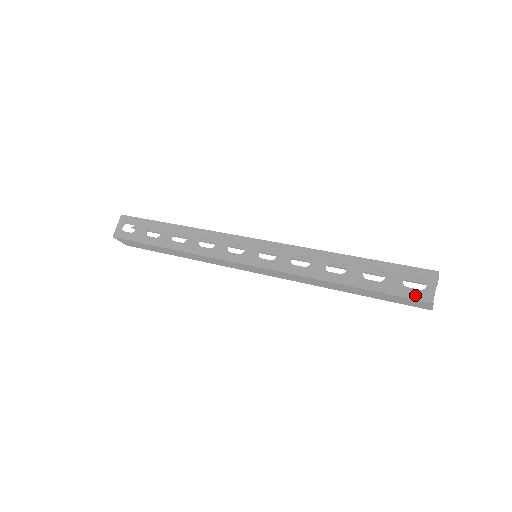
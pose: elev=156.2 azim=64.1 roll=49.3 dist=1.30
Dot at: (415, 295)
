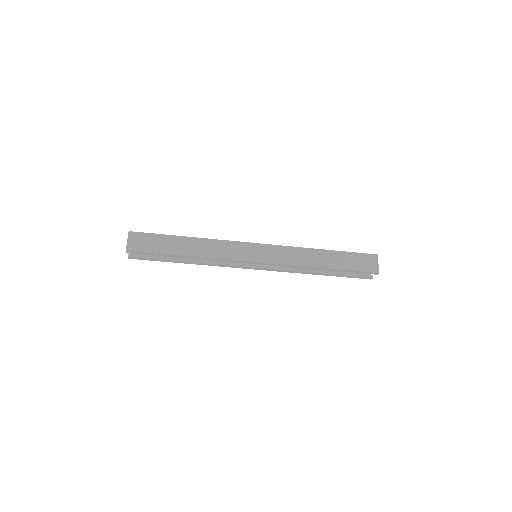
Dot at: (367, 254)
